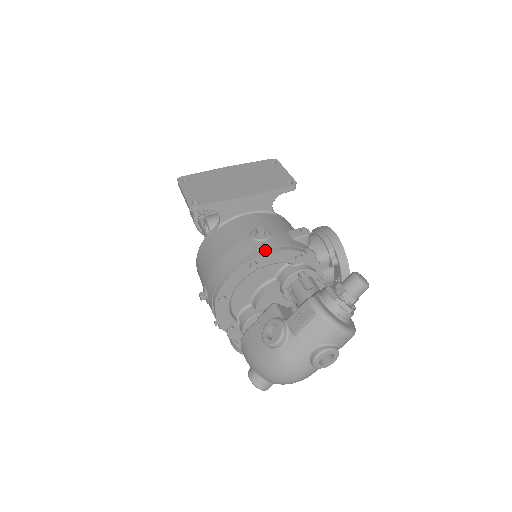
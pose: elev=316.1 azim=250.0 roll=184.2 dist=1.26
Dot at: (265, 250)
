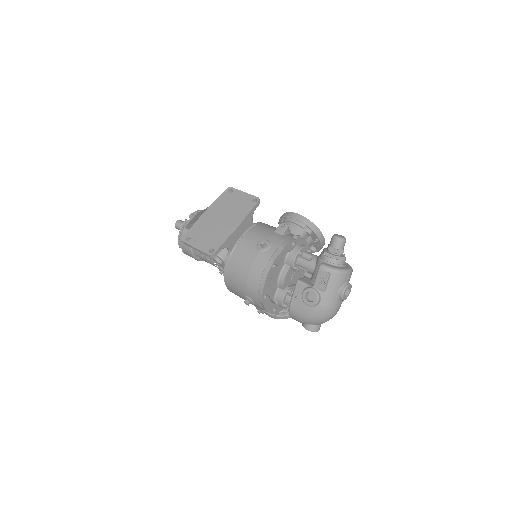
Dot at: (275, 254)
